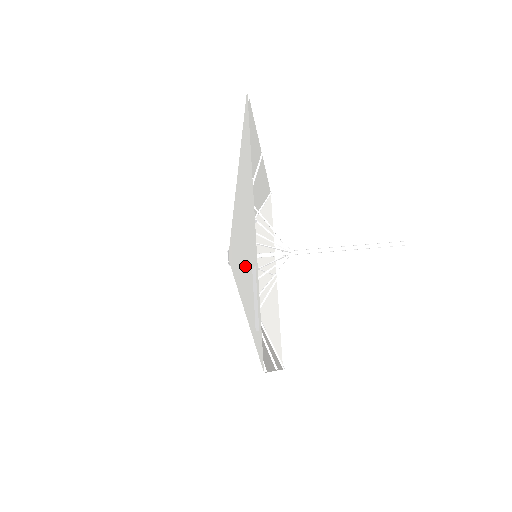
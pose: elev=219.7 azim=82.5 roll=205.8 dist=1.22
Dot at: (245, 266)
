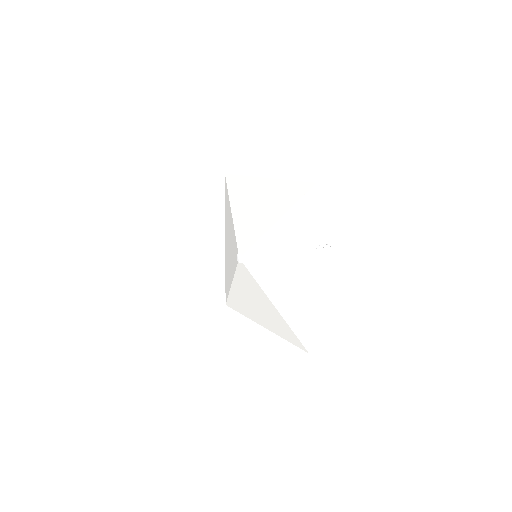
Dot at: (285, 286)
